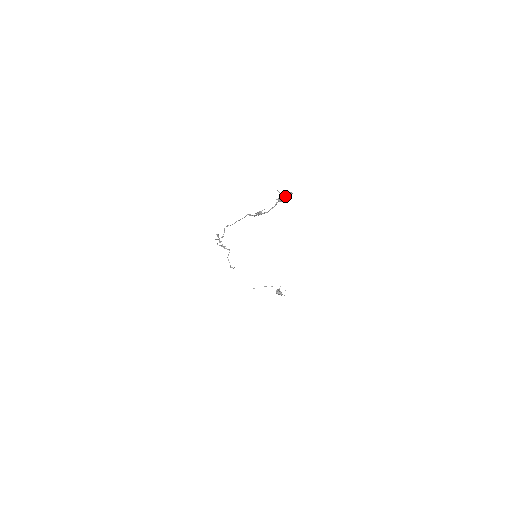
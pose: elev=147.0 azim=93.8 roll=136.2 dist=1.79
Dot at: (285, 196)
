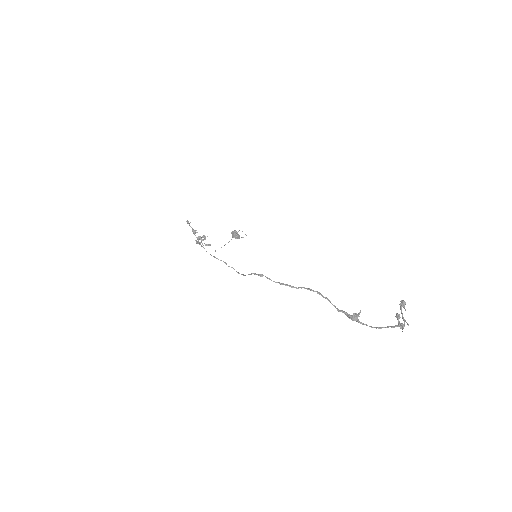
Dot at: (402, 313)
